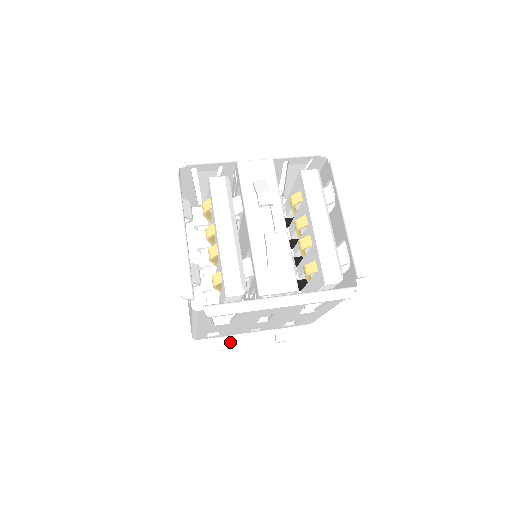
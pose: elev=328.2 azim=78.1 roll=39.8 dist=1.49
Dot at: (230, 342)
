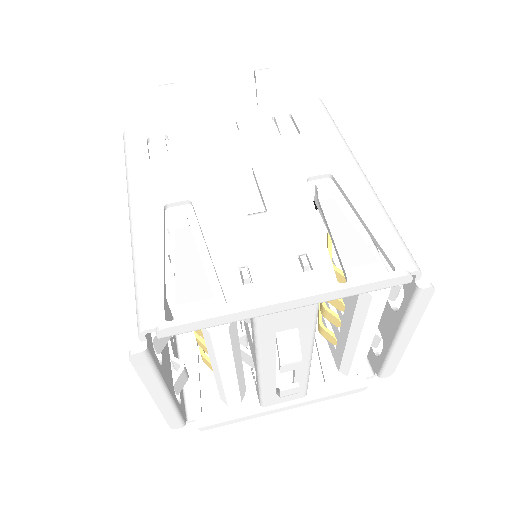
Dot at: occluded
